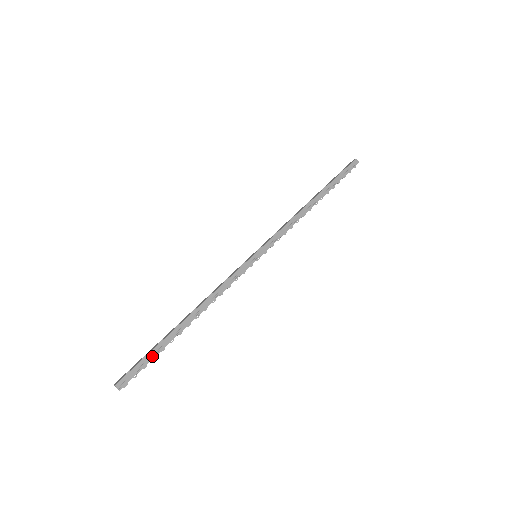
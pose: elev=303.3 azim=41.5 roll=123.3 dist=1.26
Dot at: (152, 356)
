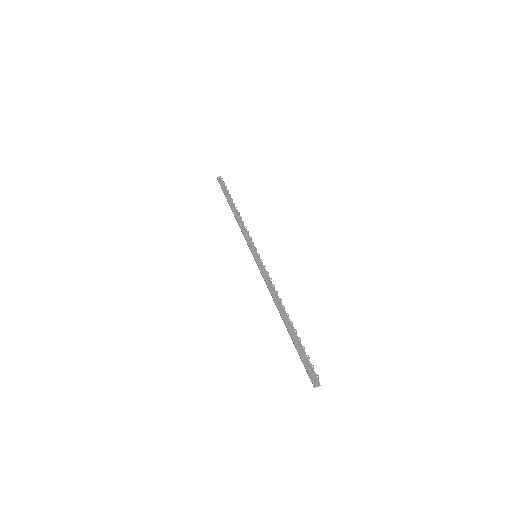
Dot at: (301, 348)
